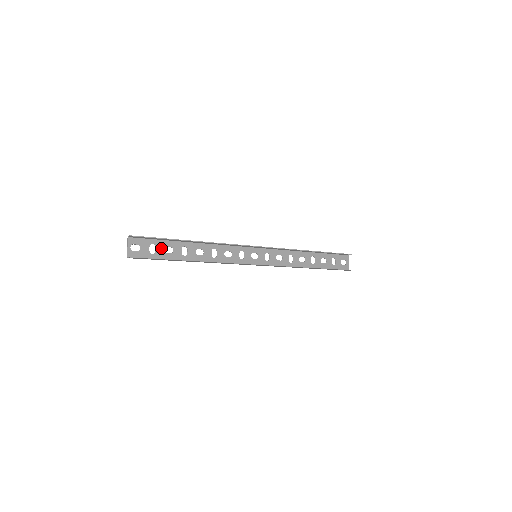
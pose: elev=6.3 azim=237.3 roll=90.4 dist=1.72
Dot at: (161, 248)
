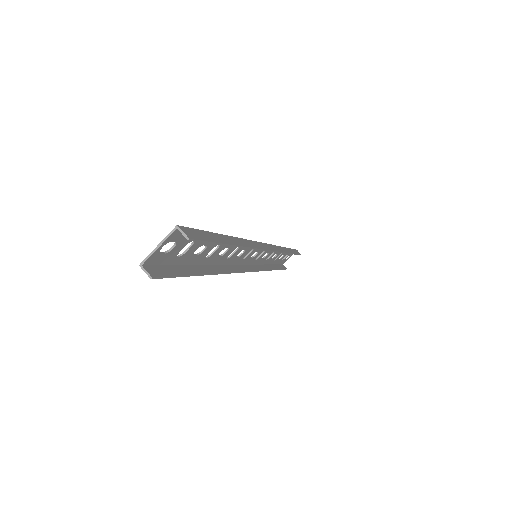
Dot at: (196, 247)
